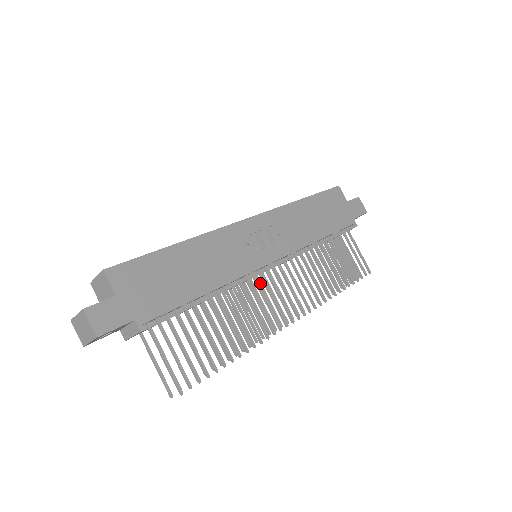
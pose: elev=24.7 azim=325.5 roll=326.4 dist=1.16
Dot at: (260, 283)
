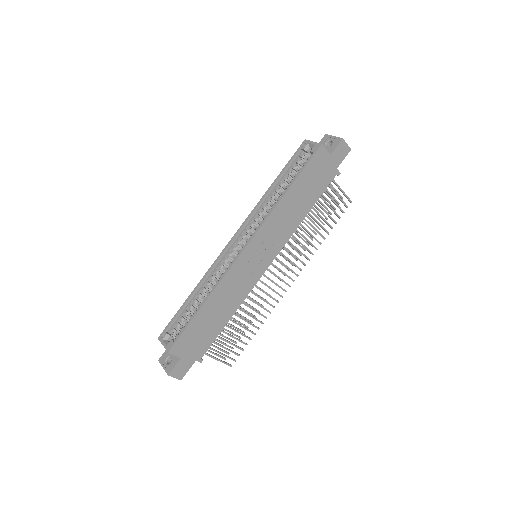
Dot at: occluded
